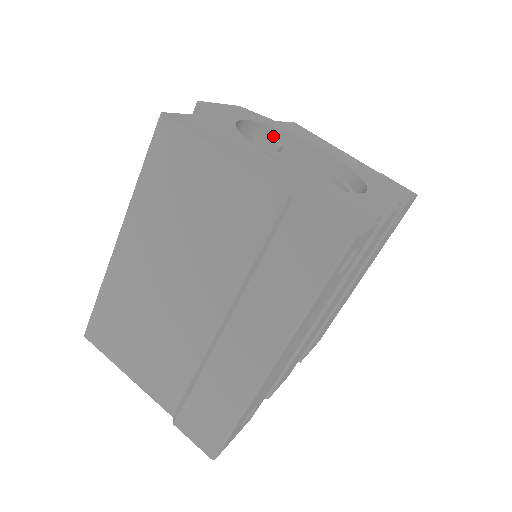
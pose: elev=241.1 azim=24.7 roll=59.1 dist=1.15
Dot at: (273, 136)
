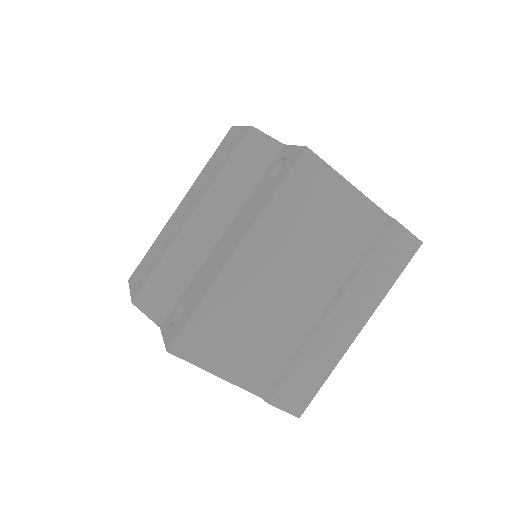
Dot at: occluded
